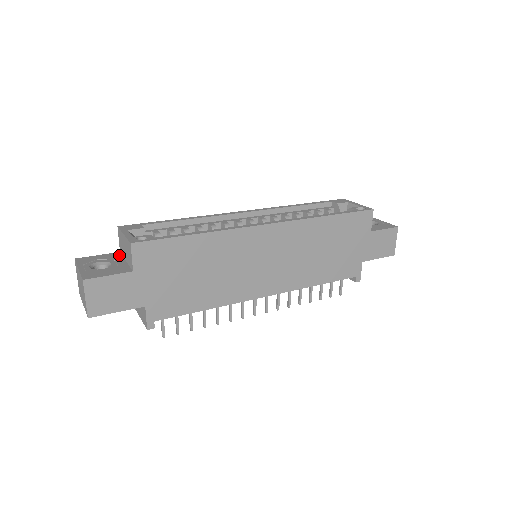
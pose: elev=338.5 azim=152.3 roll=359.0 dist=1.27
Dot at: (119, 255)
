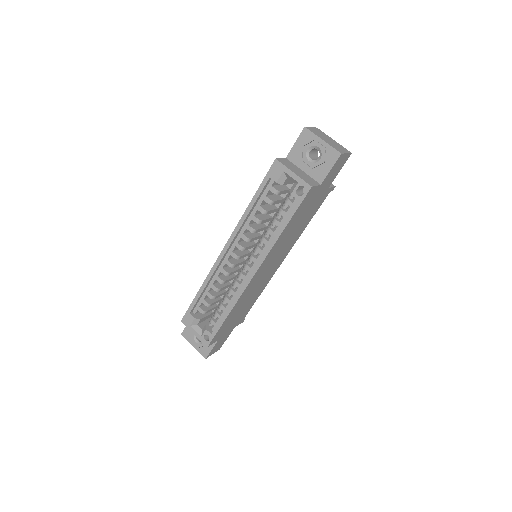
Dot at: occluded
